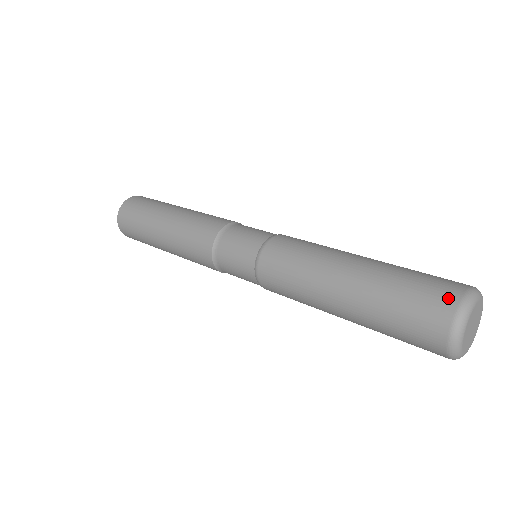
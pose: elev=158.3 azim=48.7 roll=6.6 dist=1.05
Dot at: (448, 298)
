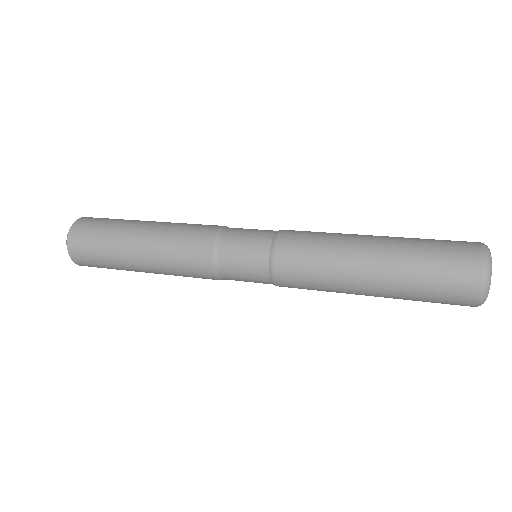
Dot at: (470, 242)
